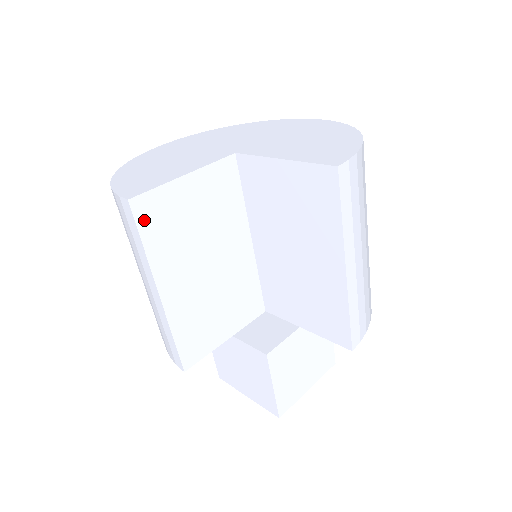
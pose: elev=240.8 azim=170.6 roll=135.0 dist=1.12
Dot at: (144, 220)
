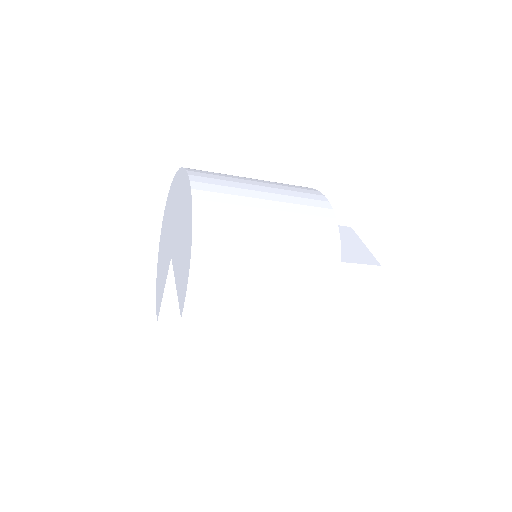
Dot at: (173, 319)
